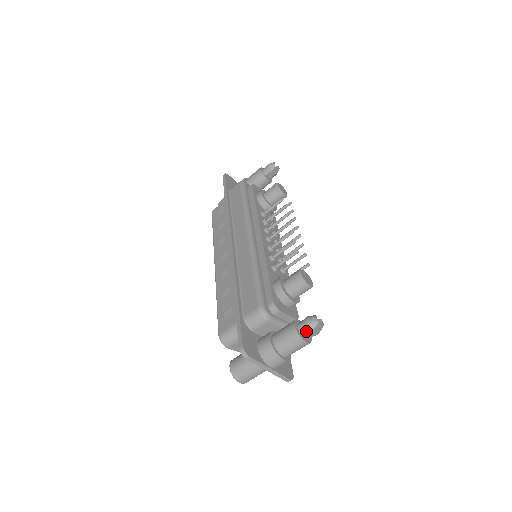
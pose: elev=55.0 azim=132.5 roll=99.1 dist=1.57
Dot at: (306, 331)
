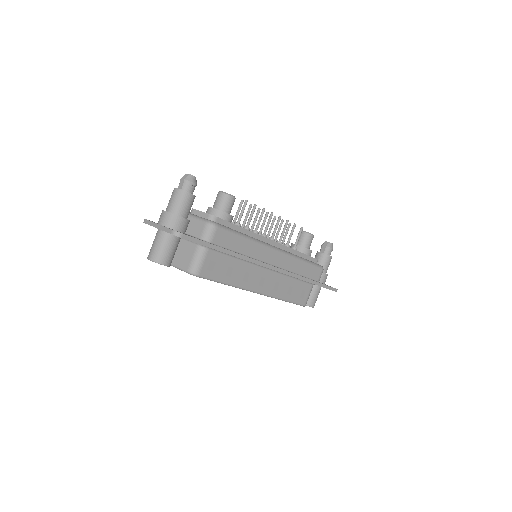
Dot at: (179, 184)
